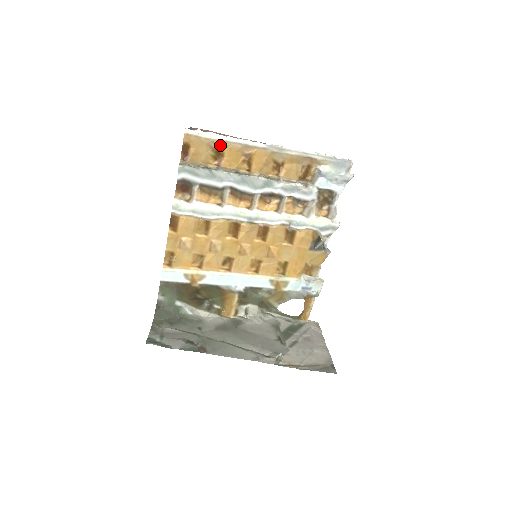
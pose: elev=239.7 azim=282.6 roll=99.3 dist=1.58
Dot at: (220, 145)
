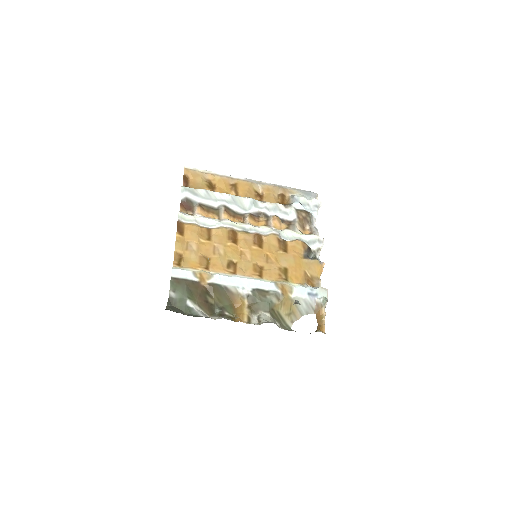
Dot at: (211, 177)
